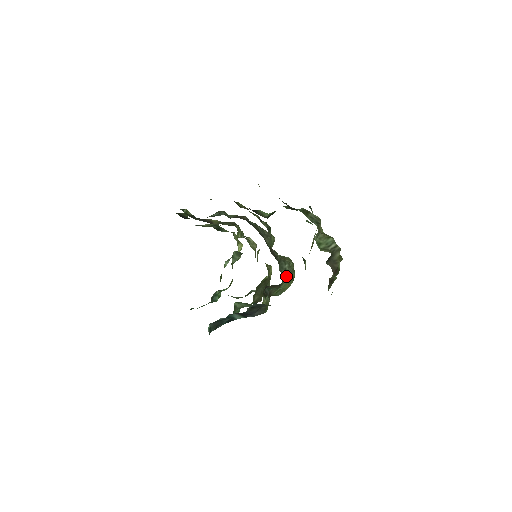
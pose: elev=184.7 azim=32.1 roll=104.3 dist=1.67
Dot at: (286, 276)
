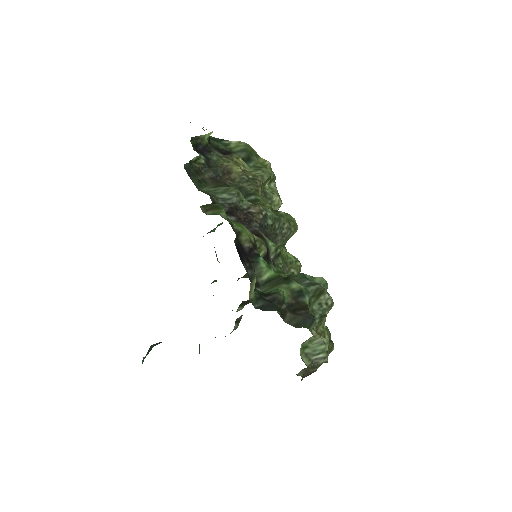
Dot at: occluded
